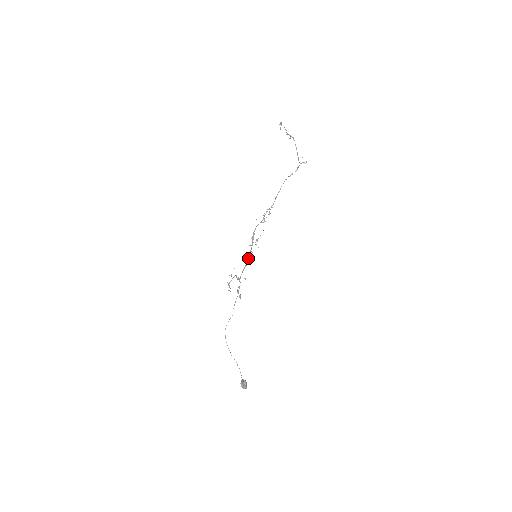
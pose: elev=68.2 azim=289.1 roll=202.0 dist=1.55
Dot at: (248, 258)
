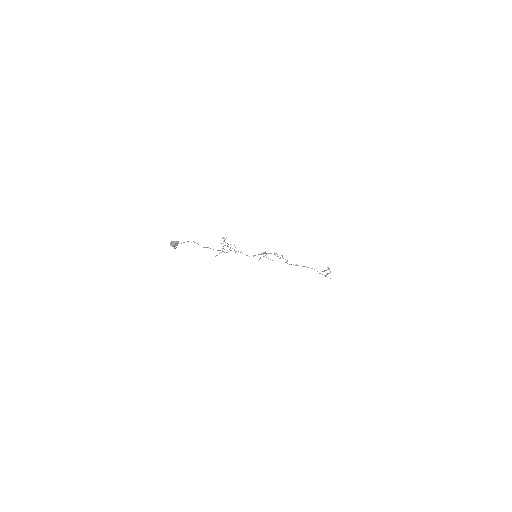
Dot at: (247, 255)
